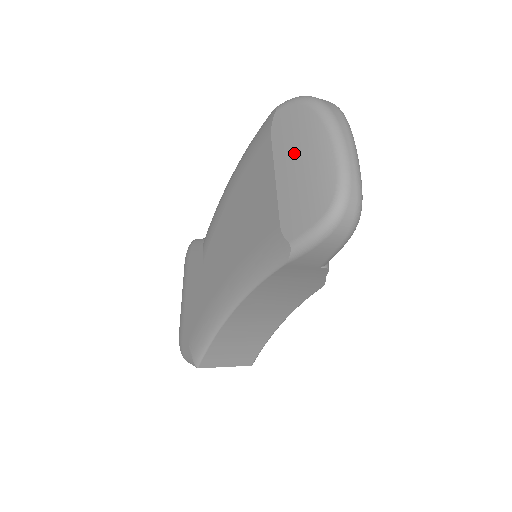
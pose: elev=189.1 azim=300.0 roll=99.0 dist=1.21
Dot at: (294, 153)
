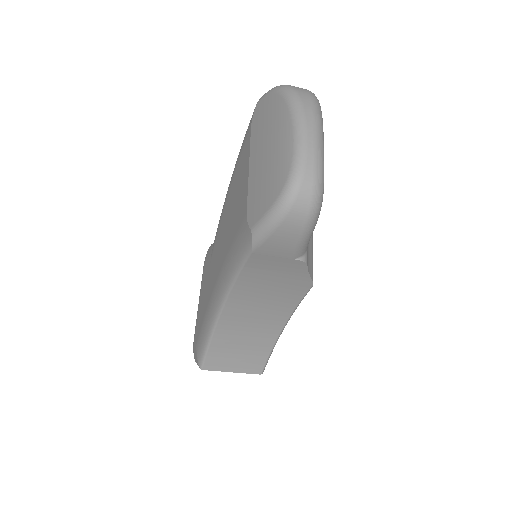
Dot at: (264, 140)
